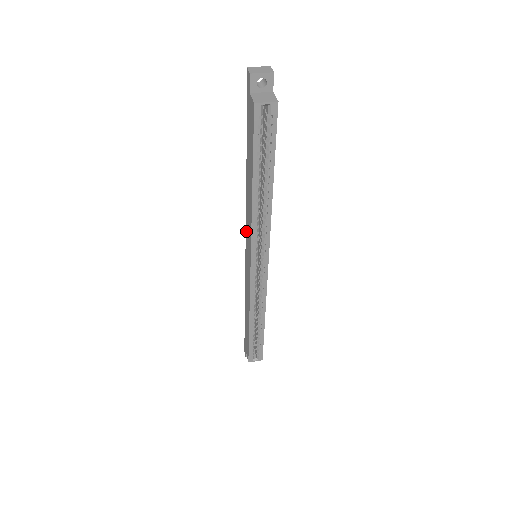
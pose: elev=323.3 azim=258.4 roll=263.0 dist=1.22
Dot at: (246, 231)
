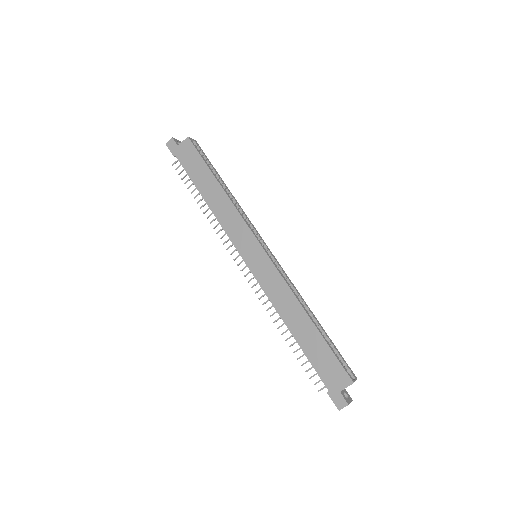
Dot at: (234, 241)
